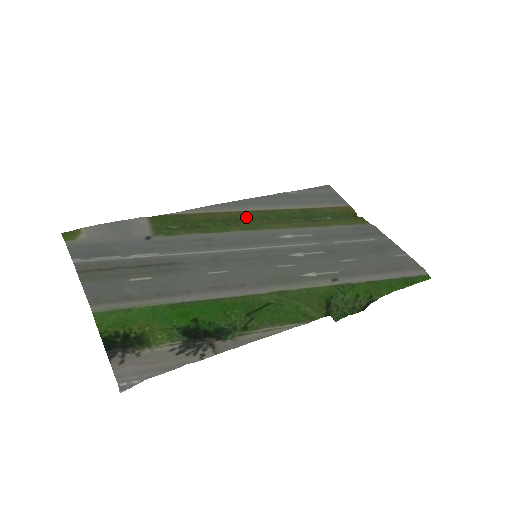
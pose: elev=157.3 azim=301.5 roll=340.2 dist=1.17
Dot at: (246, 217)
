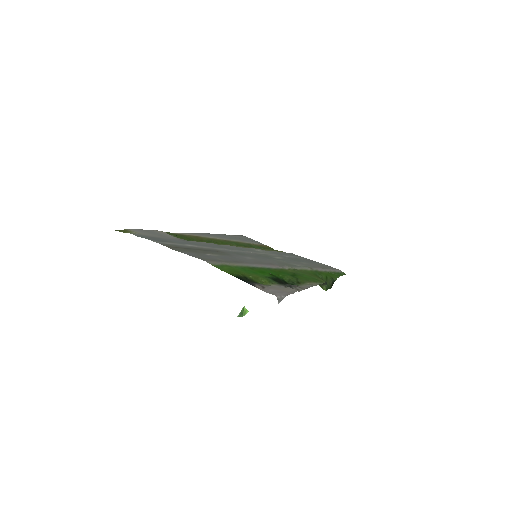
Dot at: (220, 242)
